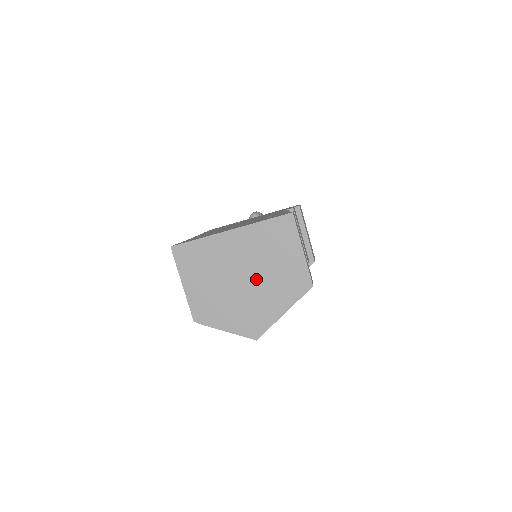
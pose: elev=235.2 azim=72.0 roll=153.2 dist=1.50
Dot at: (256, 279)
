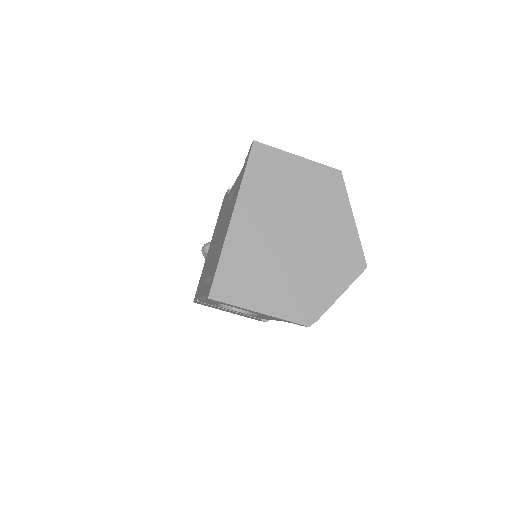
Dot at: (301, 224)
